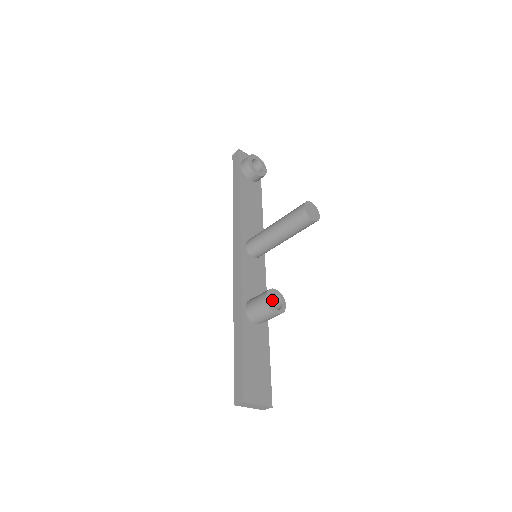
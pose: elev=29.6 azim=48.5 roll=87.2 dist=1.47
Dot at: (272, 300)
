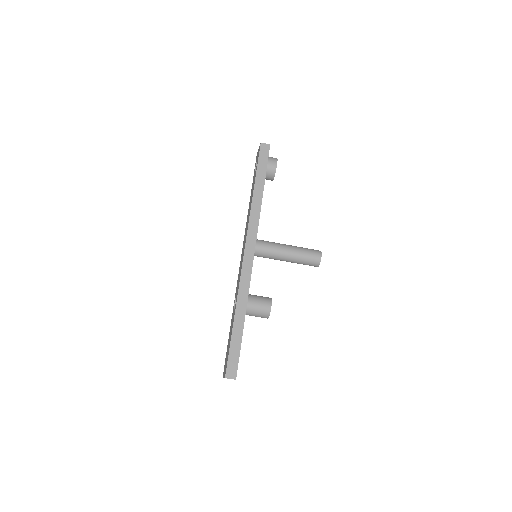
Dot at: occluded
